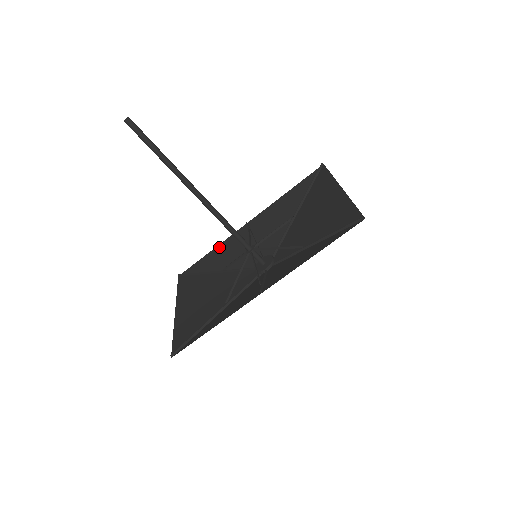
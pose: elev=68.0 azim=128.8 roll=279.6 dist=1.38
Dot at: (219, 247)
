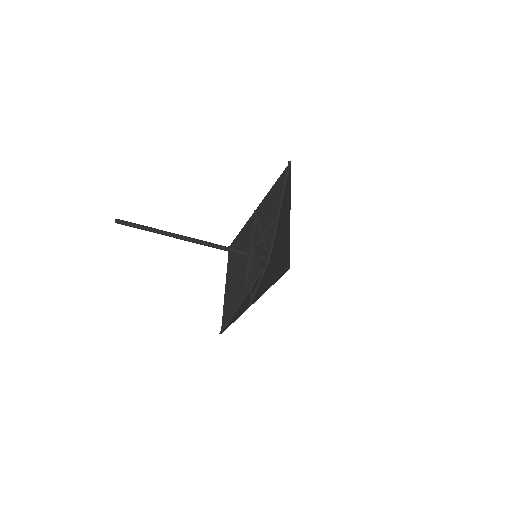
Dot at: (244, 228)
